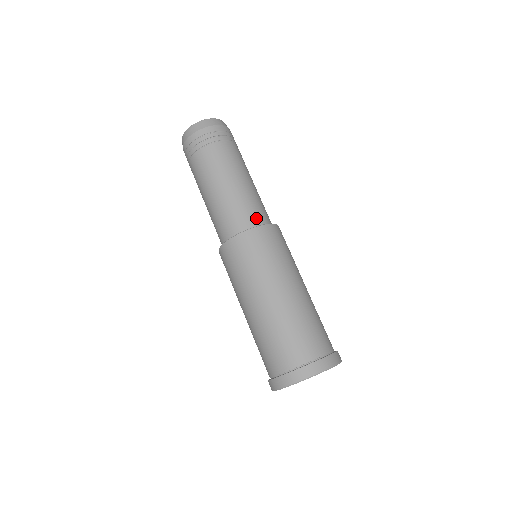
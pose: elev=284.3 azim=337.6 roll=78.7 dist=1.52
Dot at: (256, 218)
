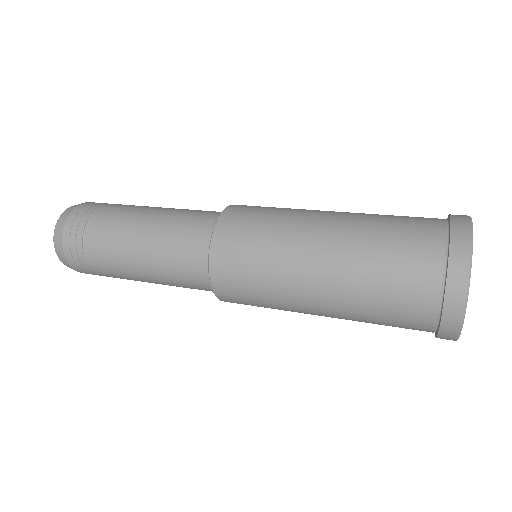
Dot at: occluded
